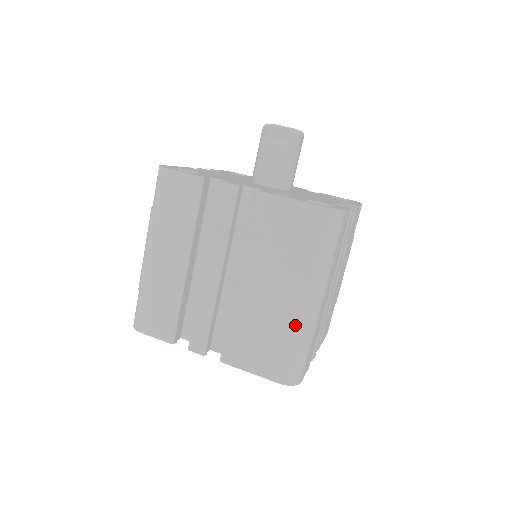
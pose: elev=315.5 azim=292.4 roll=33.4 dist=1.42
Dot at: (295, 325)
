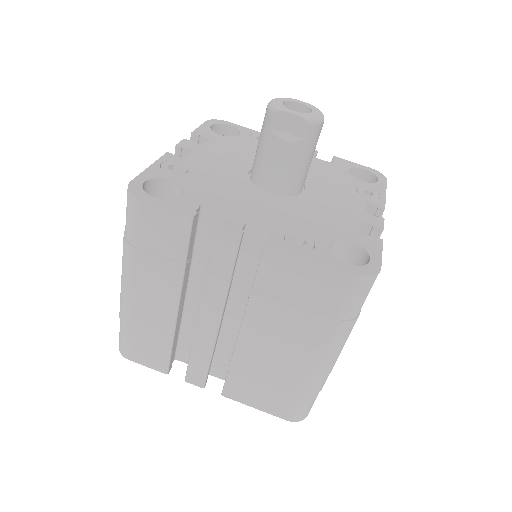
Dot at: (308, 379)
